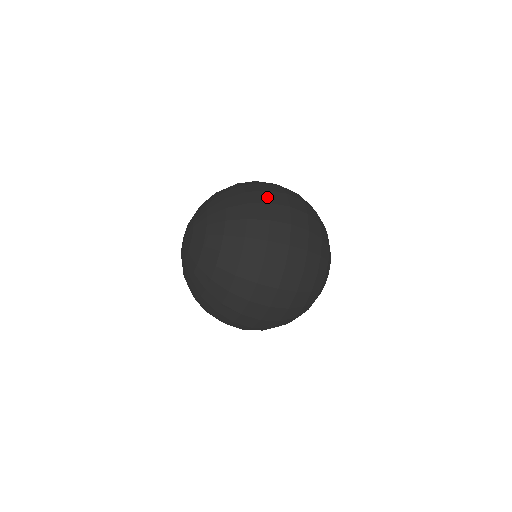
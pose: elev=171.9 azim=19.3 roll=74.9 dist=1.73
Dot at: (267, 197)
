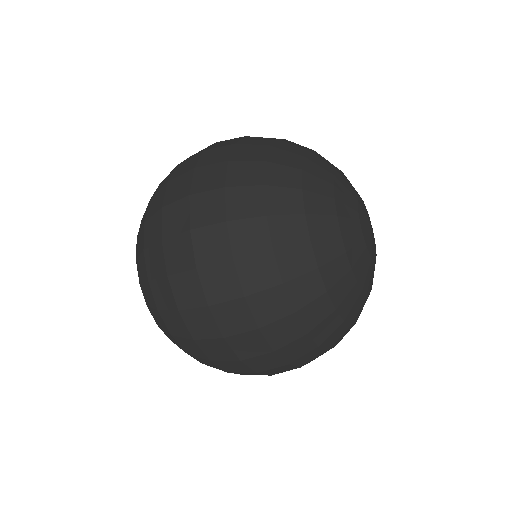
Dot at: (163, 196)
